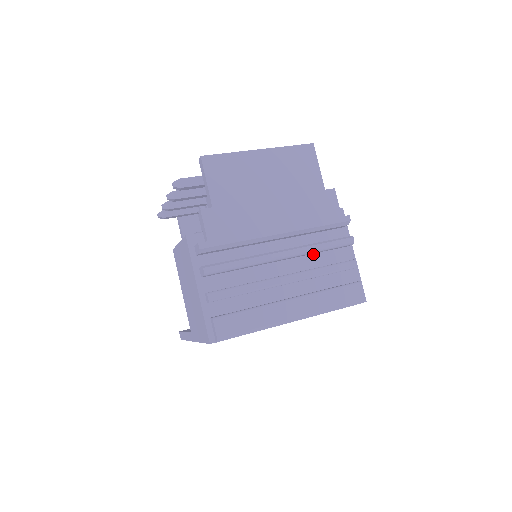
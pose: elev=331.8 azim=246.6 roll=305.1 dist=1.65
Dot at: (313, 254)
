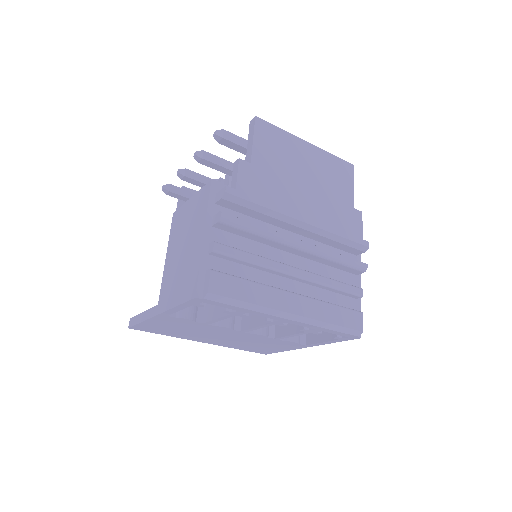
Dot at: (324, 264)
